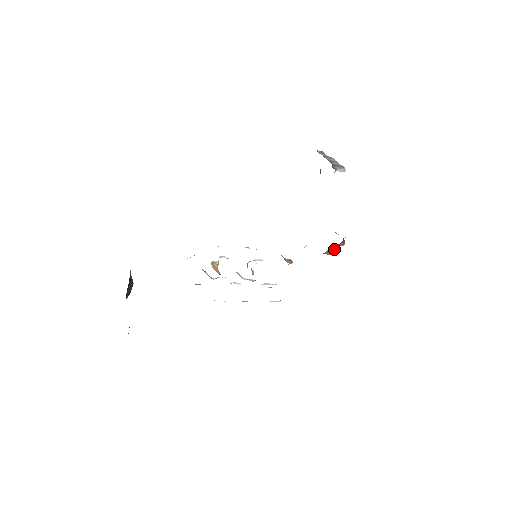
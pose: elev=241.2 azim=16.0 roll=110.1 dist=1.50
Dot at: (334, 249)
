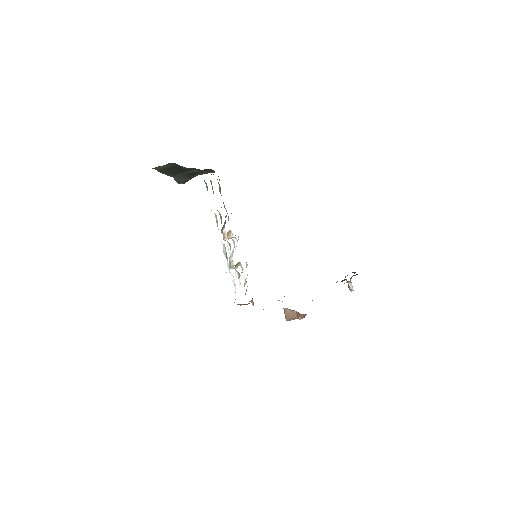
Dot at: (292, 315)
